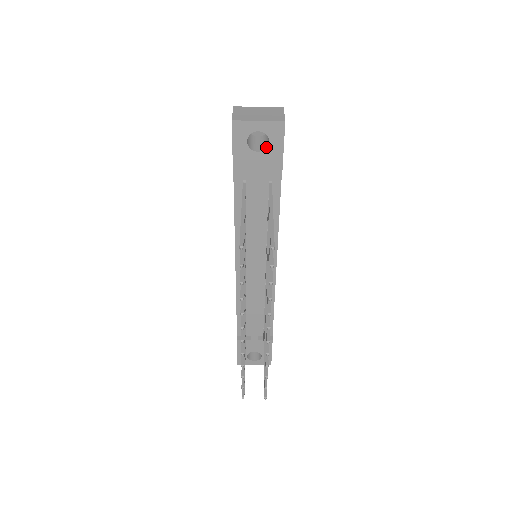
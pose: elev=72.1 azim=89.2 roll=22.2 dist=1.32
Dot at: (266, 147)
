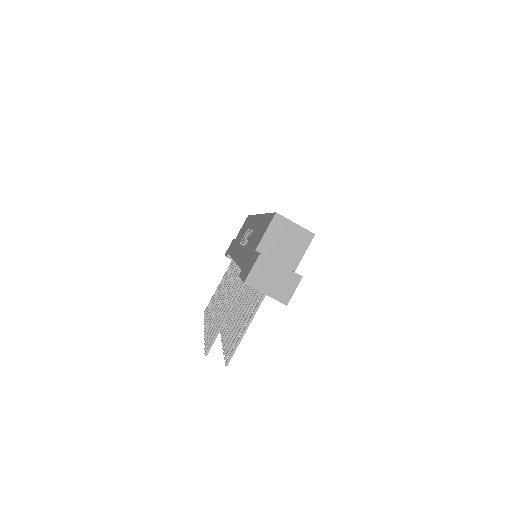
Dot at: occluded
